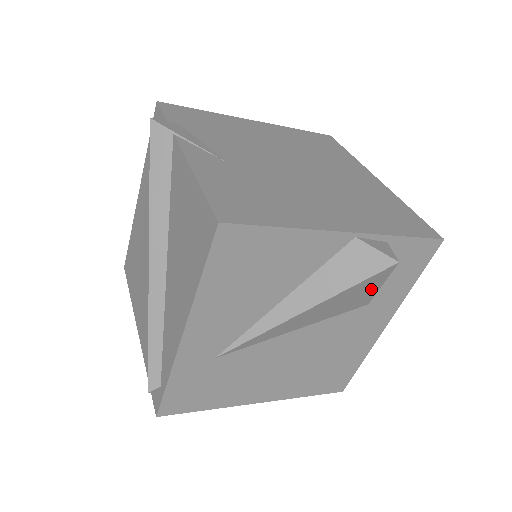
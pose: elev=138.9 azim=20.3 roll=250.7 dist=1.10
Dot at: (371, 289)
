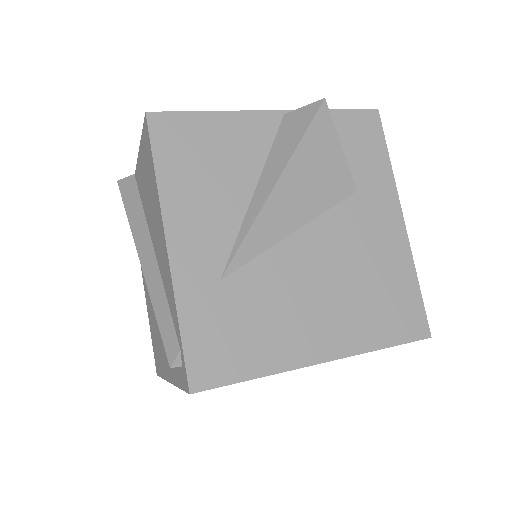
Dot at: (333, 152)
